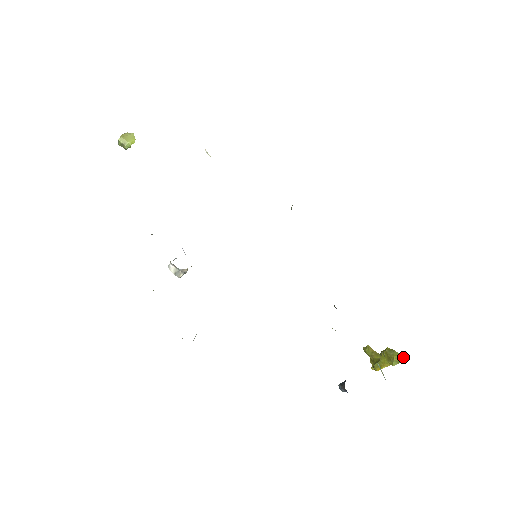
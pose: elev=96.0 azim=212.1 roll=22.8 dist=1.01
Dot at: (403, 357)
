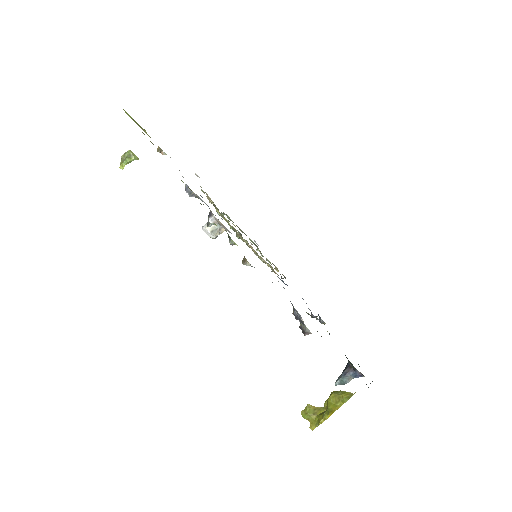
Dot at: (350, 393)
